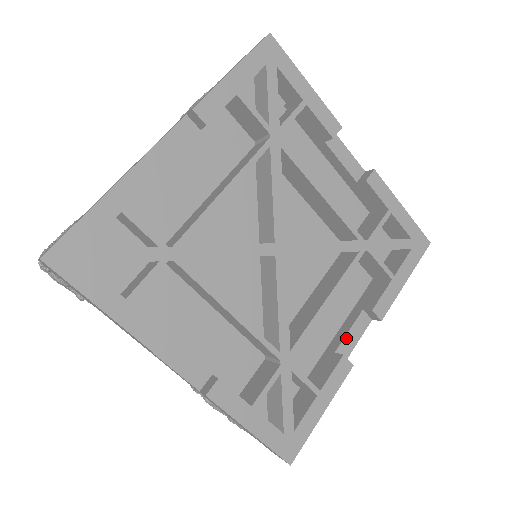
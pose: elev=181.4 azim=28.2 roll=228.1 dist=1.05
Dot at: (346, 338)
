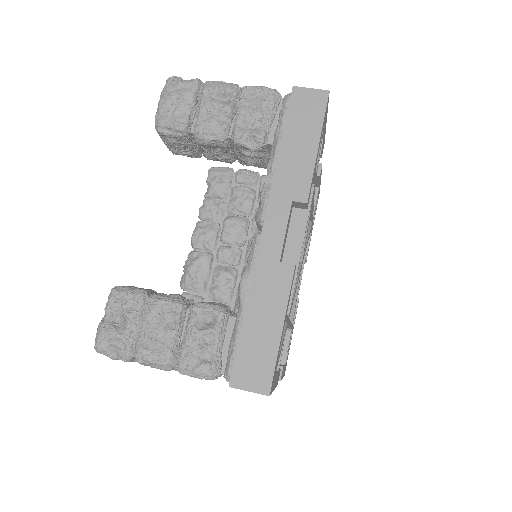
Dot at: occluded
